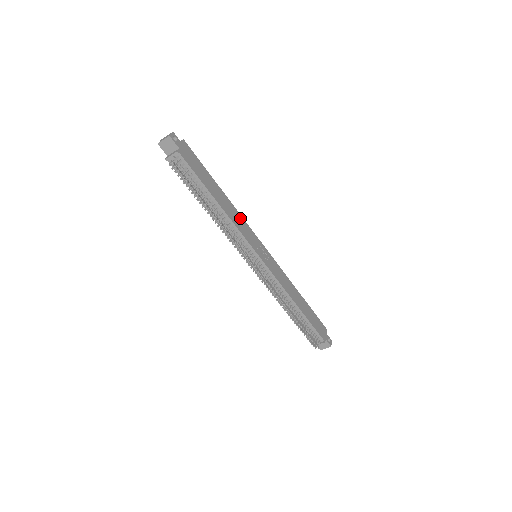
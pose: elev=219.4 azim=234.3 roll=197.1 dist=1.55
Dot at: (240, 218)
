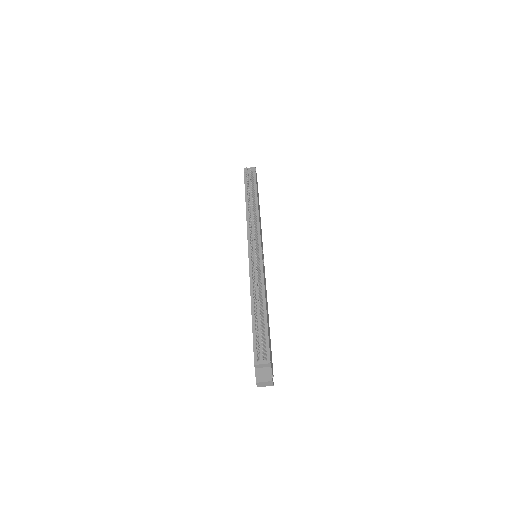
Dot at: (261, 232)
